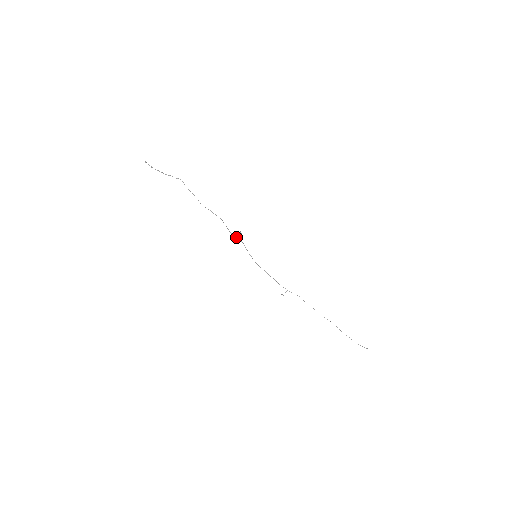
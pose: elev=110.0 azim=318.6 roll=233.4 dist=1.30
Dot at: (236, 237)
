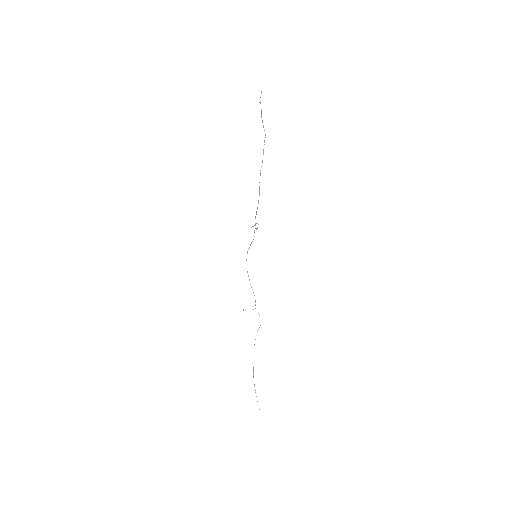
Dot at: occluded
